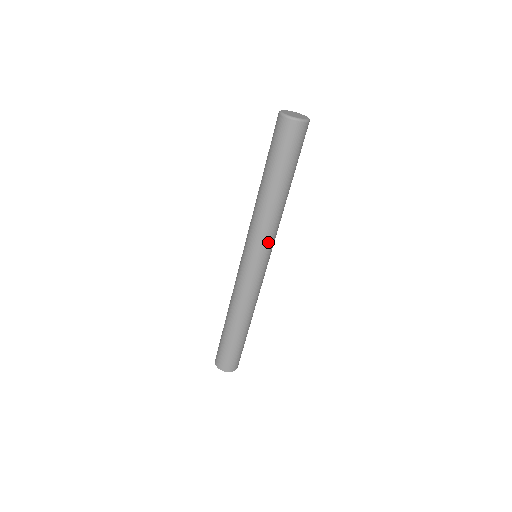
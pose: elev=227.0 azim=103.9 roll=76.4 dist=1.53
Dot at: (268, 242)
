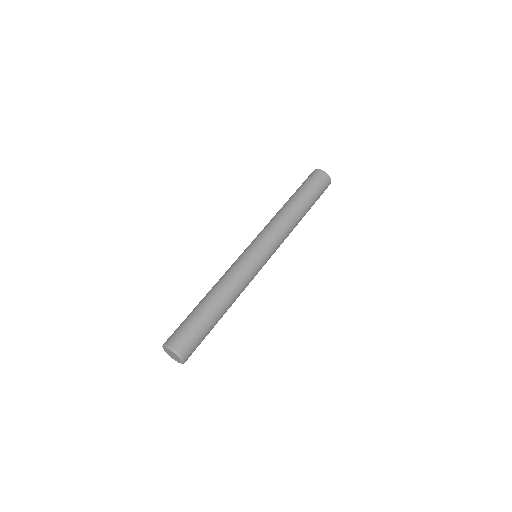
Dot at: occluded
